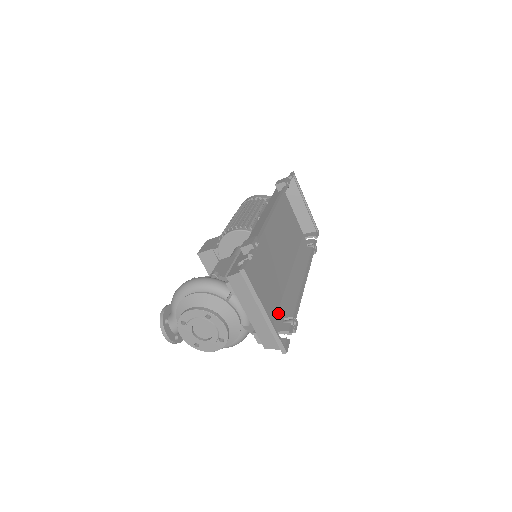
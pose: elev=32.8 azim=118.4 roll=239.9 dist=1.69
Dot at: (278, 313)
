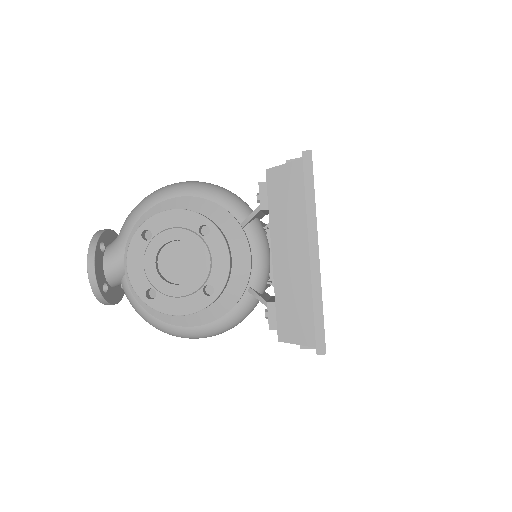
Dot at: occluded
